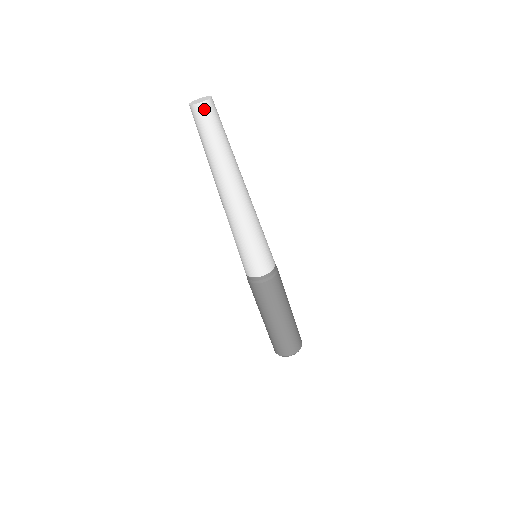
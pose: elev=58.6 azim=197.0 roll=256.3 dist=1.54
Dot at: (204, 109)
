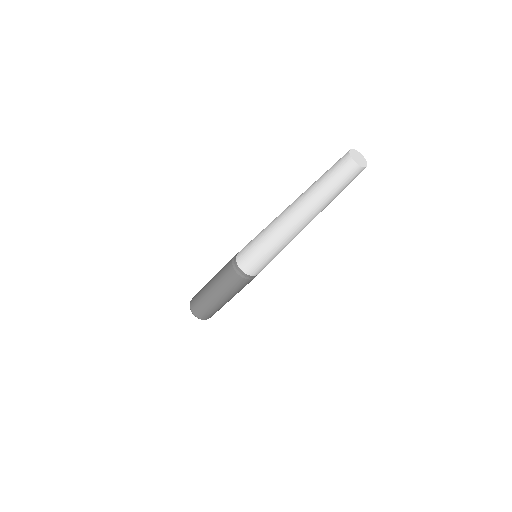
Dot at: (358, 171)
